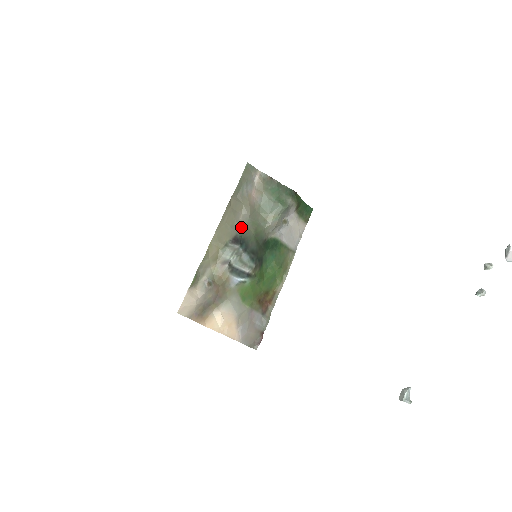
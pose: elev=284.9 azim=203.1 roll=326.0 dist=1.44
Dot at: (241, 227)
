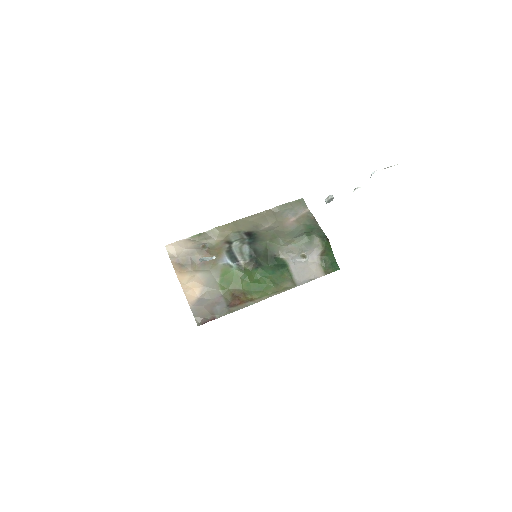
Dot at: (261, 230)
